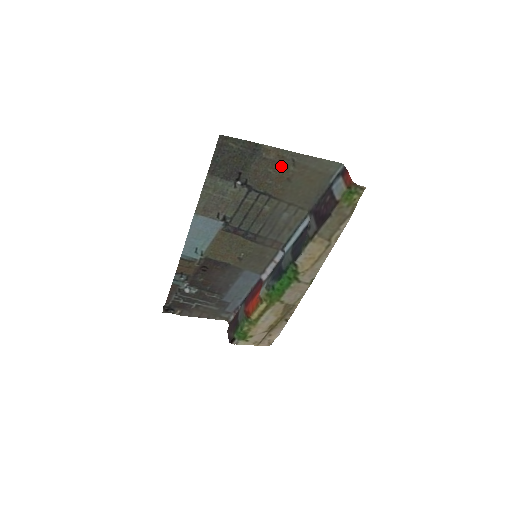
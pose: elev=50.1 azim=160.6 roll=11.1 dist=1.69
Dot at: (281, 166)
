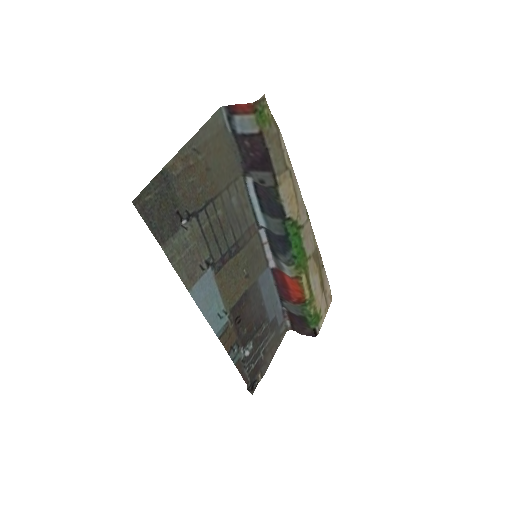
Dot at: (193, 166)
